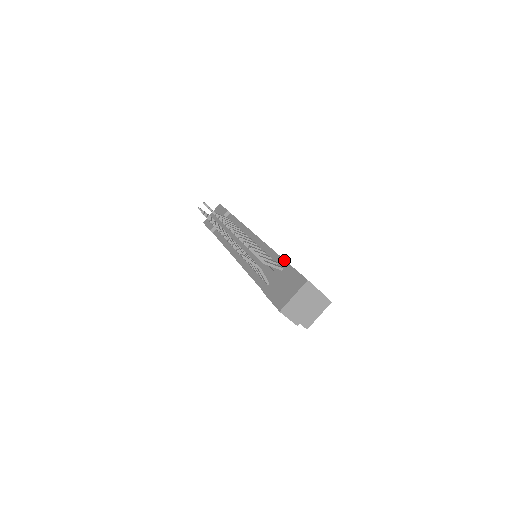
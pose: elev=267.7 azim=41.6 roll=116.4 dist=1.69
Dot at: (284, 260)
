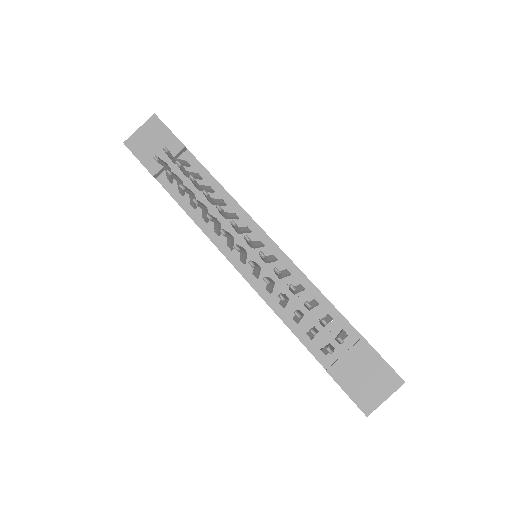
Dot at: (346, 320)
